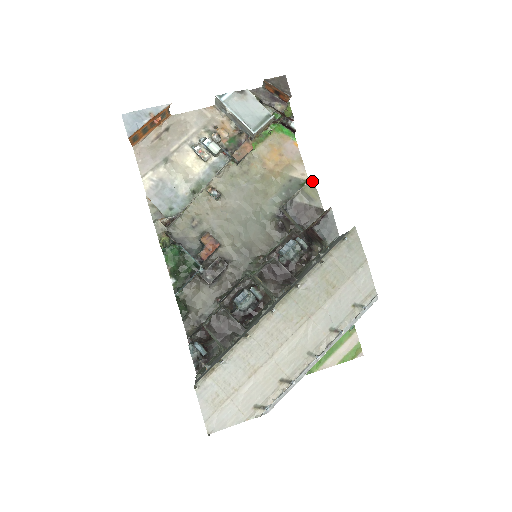
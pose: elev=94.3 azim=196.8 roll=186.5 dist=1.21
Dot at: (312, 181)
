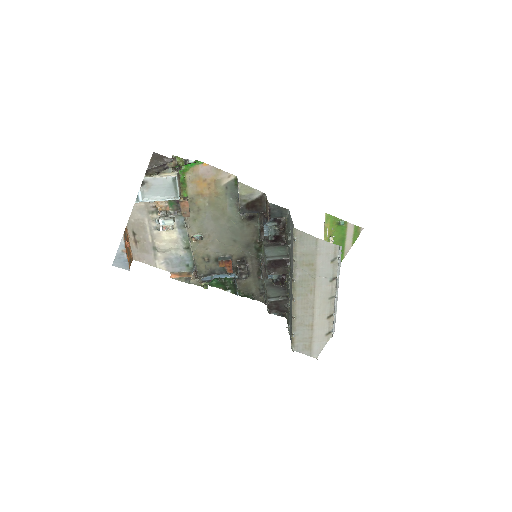
Dot at: (240, 184)
